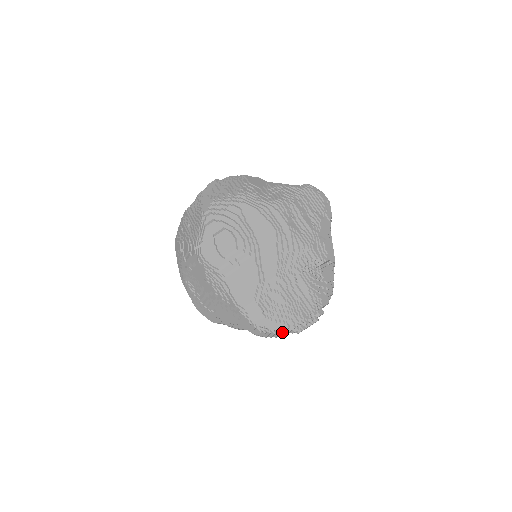
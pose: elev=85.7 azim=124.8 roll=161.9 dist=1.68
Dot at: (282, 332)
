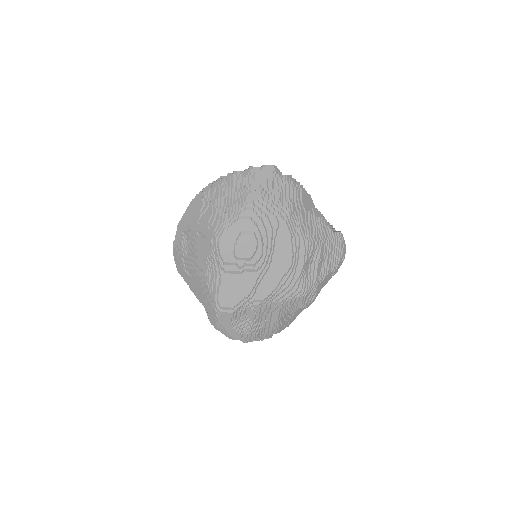
Dot at: (233, 338)
